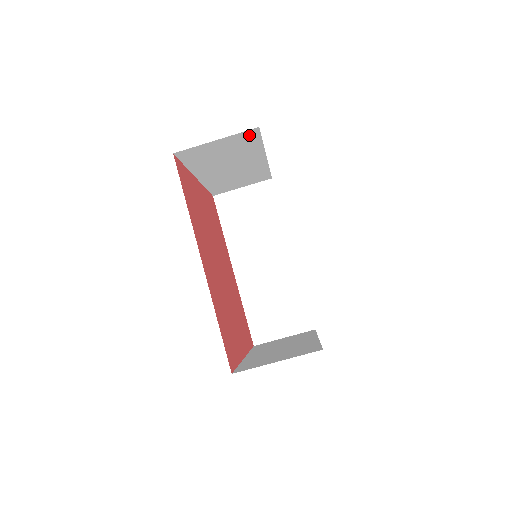
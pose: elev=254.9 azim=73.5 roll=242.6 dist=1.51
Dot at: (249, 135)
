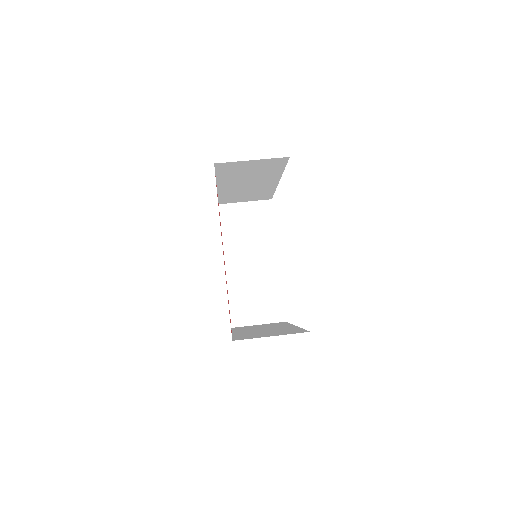
Dot at: (266, 208)
